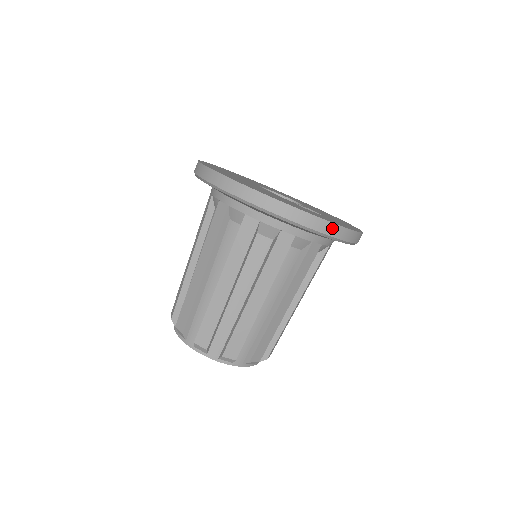
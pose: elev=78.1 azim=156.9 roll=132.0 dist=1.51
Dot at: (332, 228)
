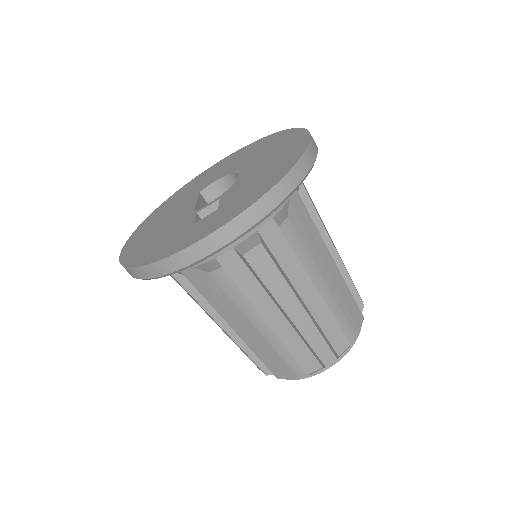
Dot at: (181, 258)
